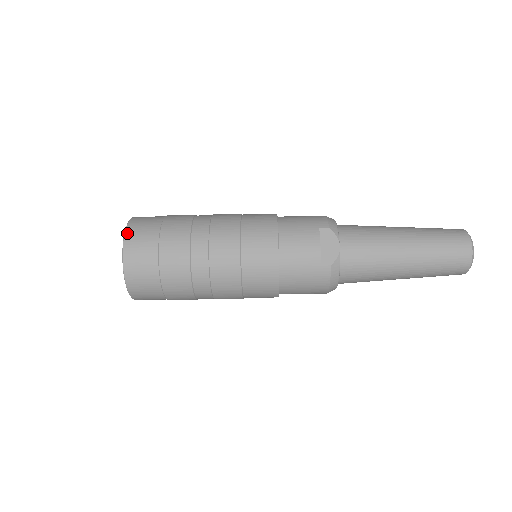
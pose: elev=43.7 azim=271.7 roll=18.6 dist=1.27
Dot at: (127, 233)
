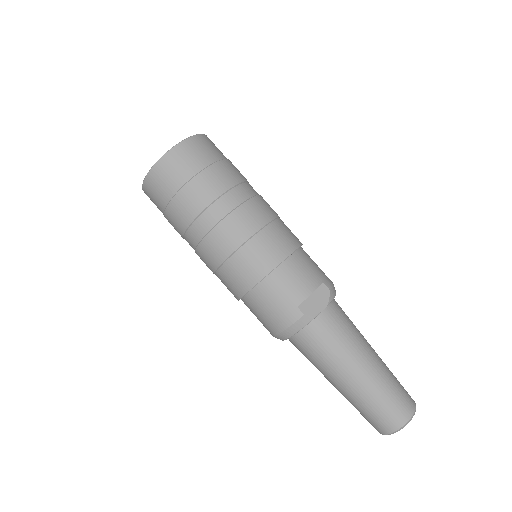
Dot at: (195, 137)
